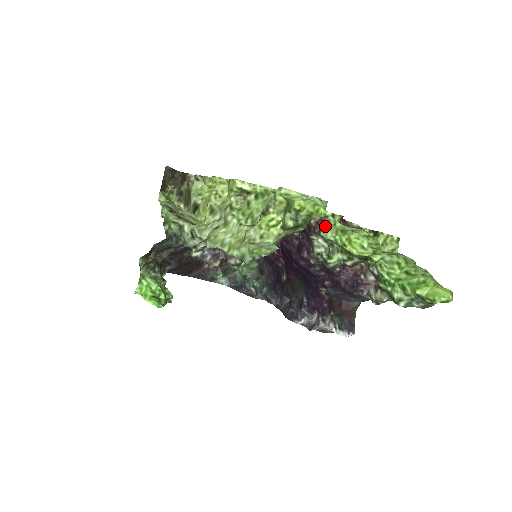
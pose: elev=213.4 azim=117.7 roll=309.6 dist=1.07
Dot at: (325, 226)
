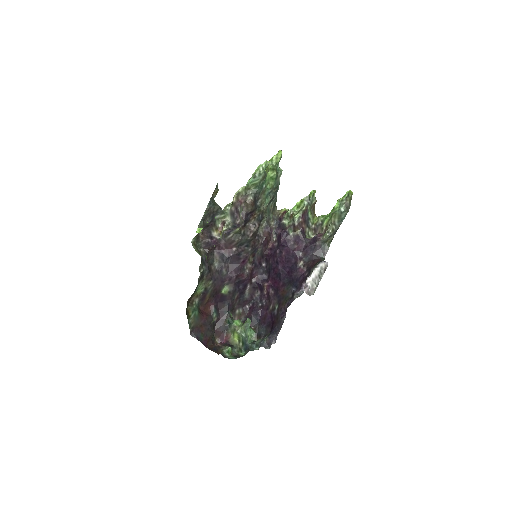
Dot at: (287, 211)
